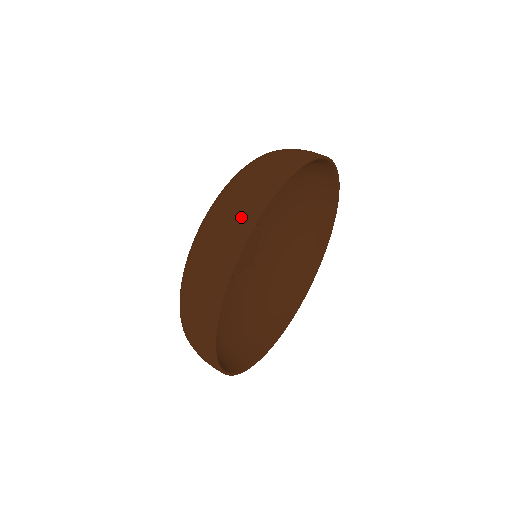
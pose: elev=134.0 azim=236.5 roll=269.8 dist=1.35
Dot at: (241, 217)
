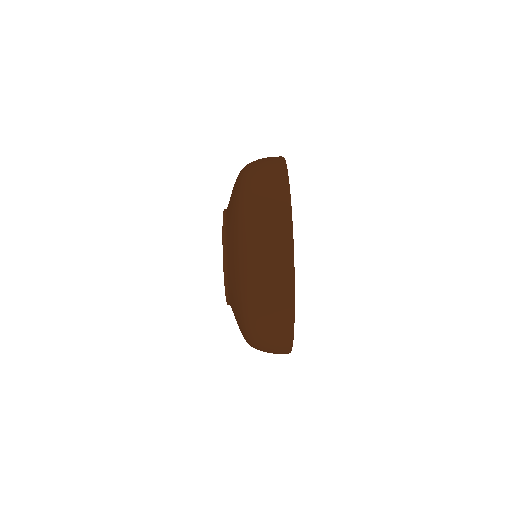
Dot at: (280, 346)
